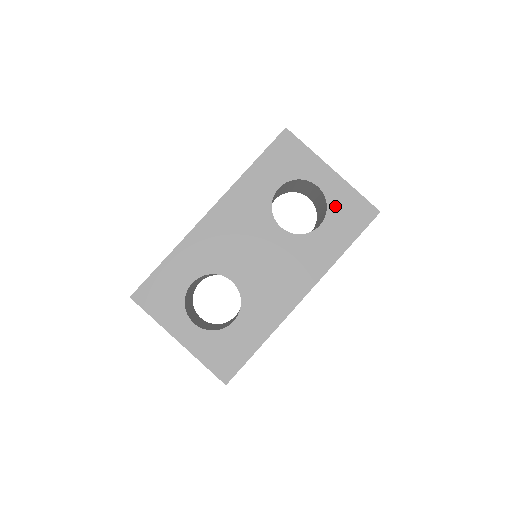
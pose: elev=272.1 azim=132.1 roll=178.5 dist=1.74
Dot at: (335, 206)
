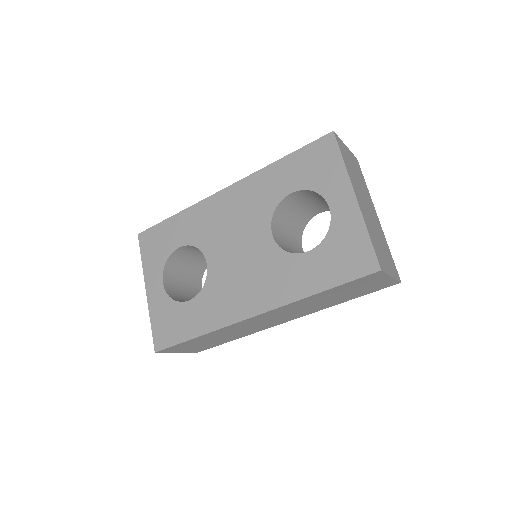
Dot at: (335, 238)
